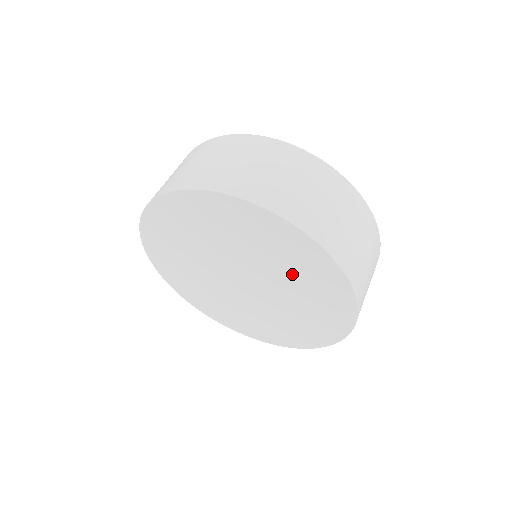
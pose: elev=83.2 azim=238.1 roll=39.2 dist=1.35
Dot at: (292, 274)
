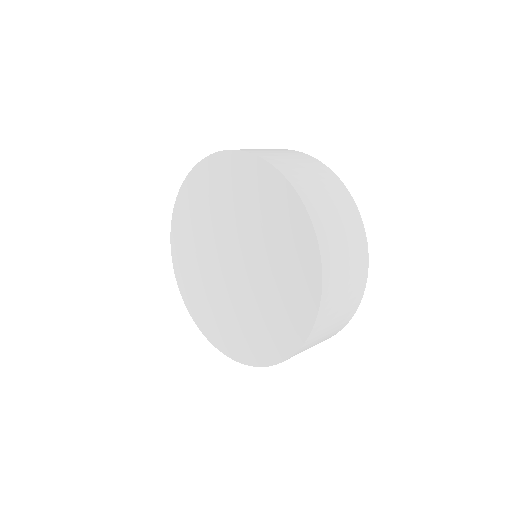
Dot at: (280, 275)
